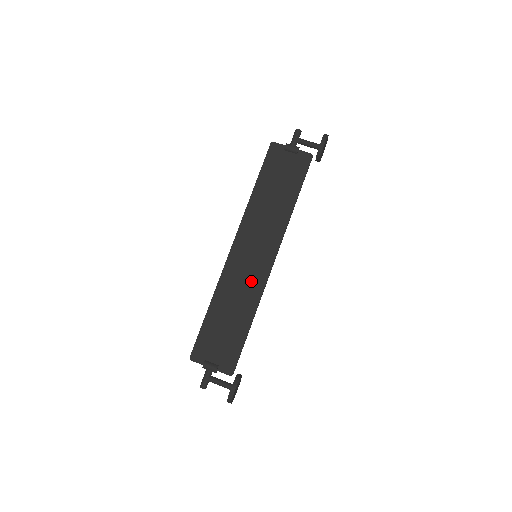
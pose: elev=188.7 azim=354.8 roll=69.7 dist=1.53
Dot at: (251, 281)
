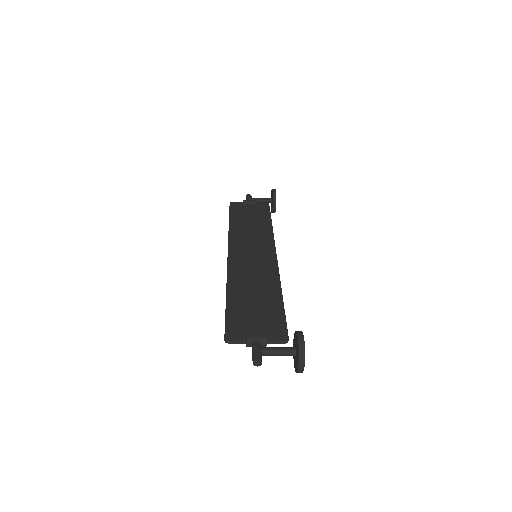
Dot at: (262, 269)
